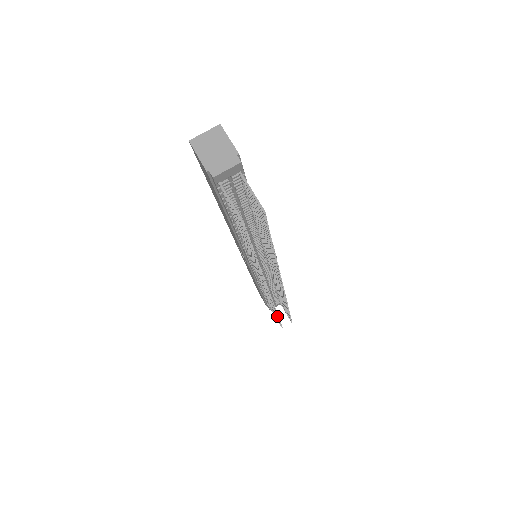
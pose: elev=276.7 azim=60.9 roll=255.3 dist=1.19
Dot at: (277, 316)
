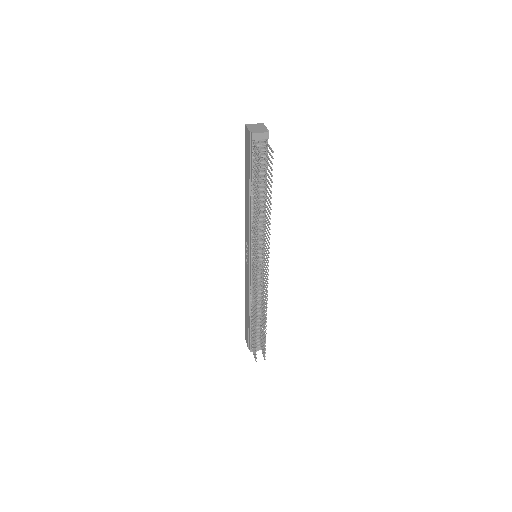
Dot at: (256, 327)
